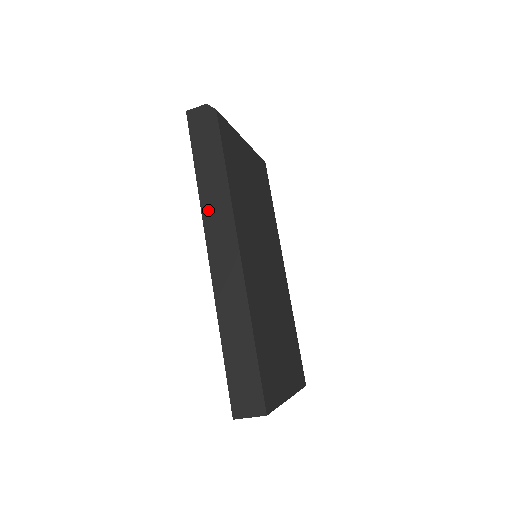
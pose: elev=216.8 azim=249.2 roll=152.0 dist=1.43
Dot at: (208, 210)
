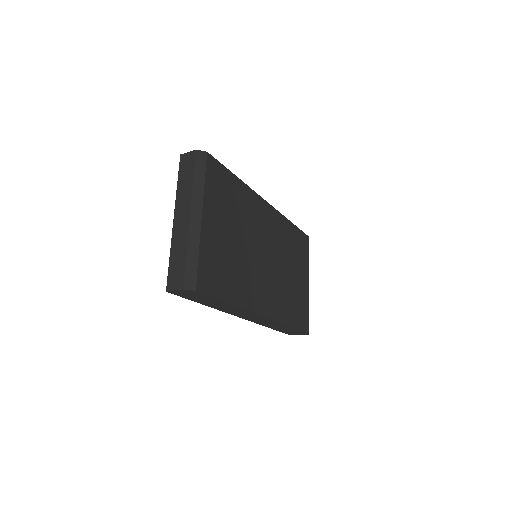
Dot at: (228, 311)
